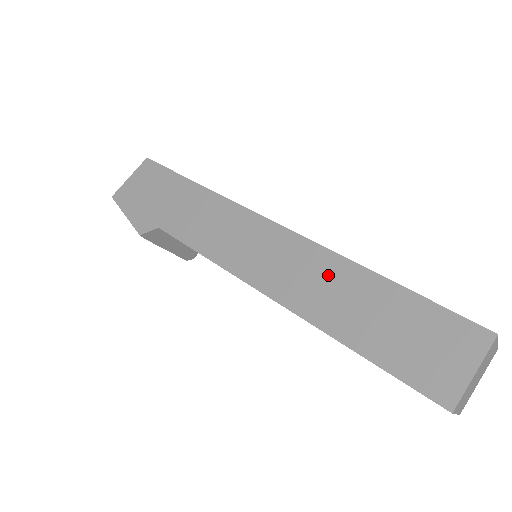
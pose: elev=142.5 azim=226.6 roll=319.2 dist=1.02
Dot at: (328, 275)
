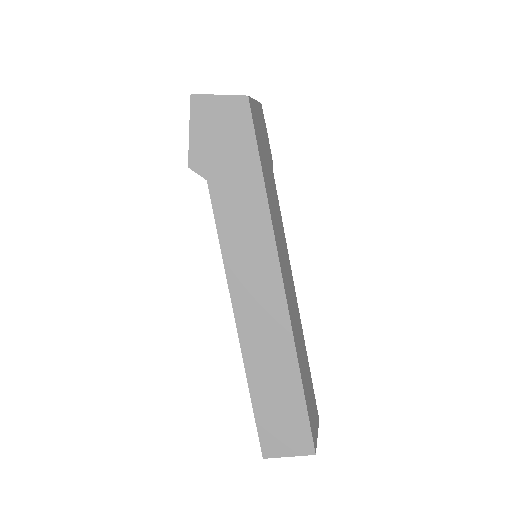
Dot at: (278, 348)
